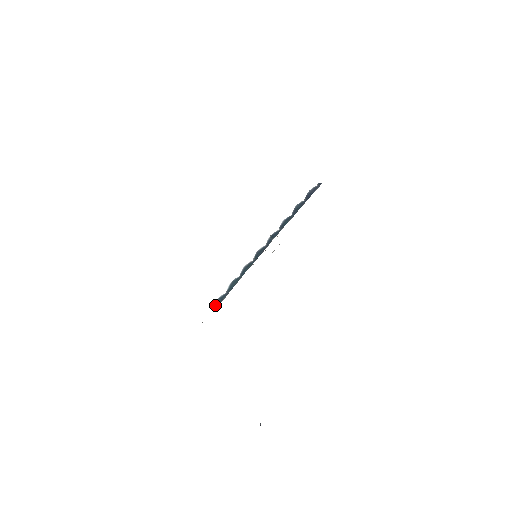
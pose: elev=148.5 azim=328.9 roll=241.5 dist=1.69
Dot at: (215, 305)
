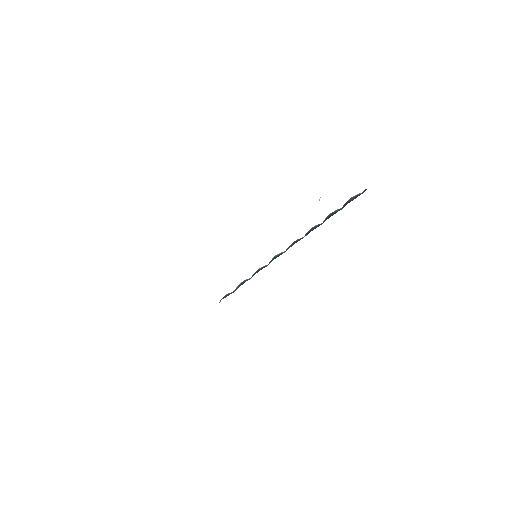
Dot at: (220, 301)
